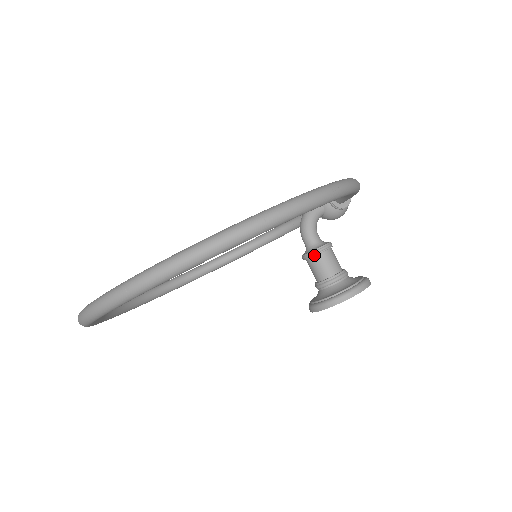
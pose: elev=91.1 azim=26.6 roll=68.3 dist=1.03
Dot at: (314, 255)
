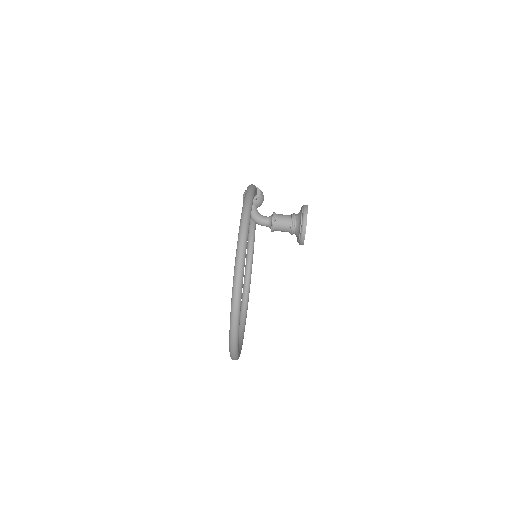
Dot at: (274, 226)
